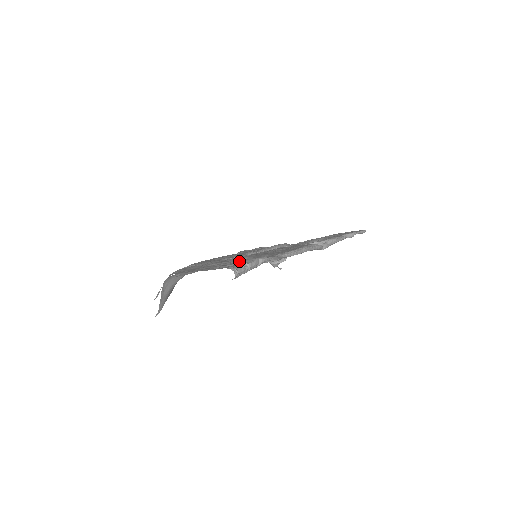
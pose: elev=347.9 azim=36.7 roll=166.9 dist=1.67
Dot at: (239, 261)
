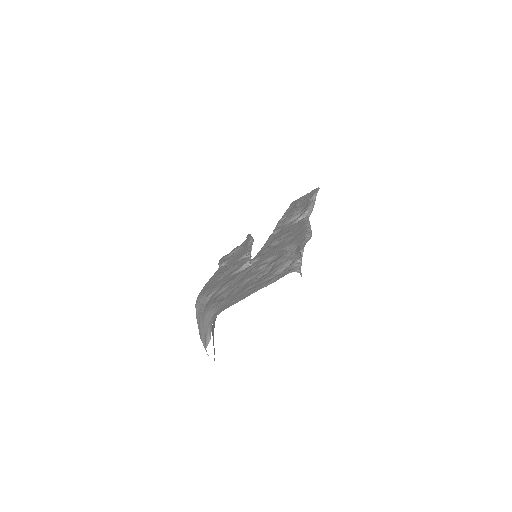
Dot at: (276, 264)
